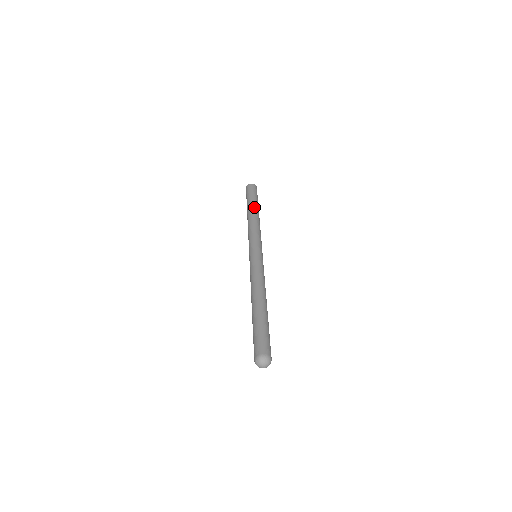
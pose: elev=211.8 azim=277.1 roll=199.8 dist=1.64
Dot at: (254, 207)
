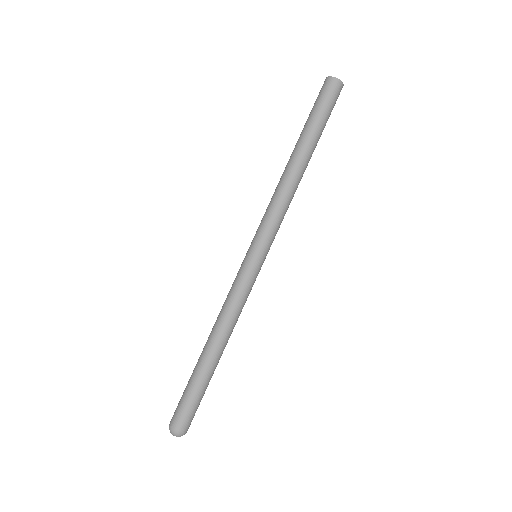
Dot at: occluded
